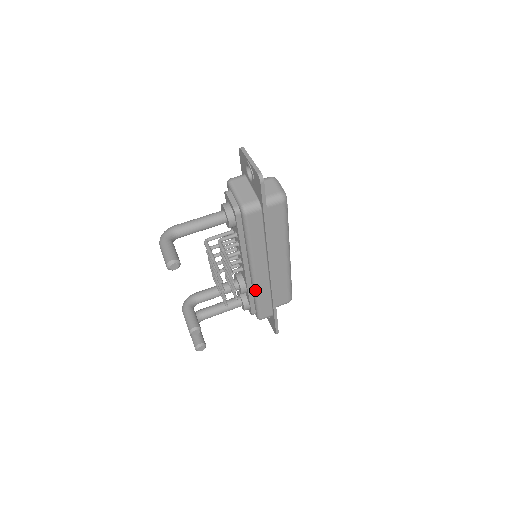
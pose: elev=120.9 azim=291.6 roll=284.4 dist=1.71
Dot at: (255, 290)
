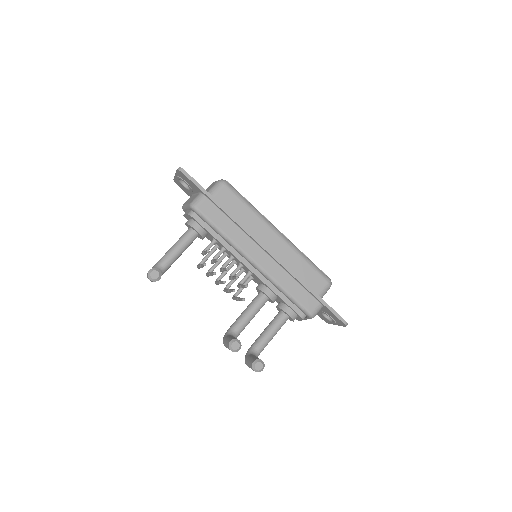
Dot at: (273, 281)
